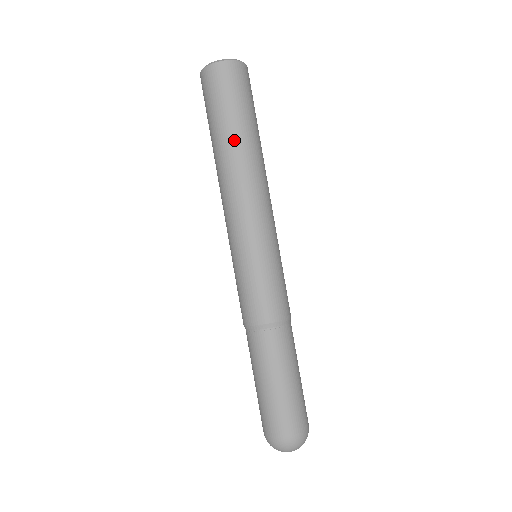
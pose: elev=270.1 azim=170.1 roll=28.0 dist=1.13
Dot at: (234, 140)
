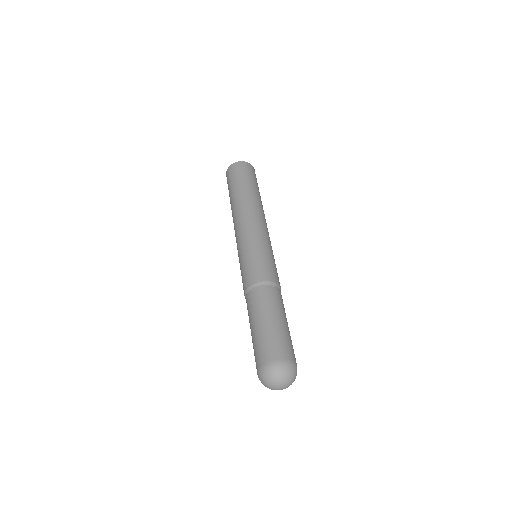
Dot at: (247, 191)
